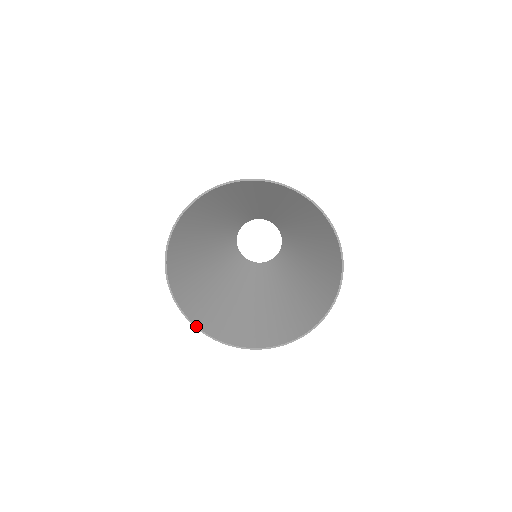
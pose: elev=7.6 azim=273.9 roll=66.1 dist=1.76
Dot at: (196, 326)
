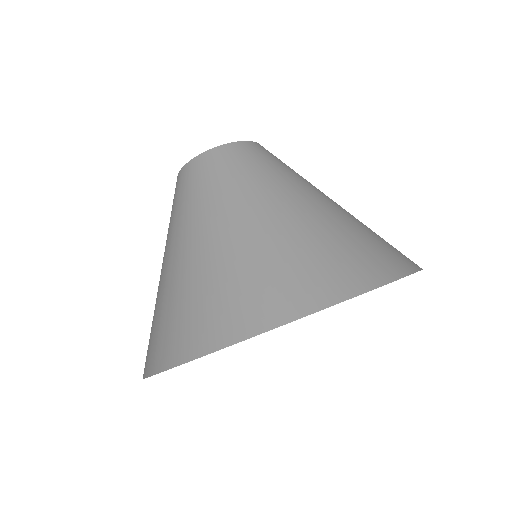
Dot at: occluded
